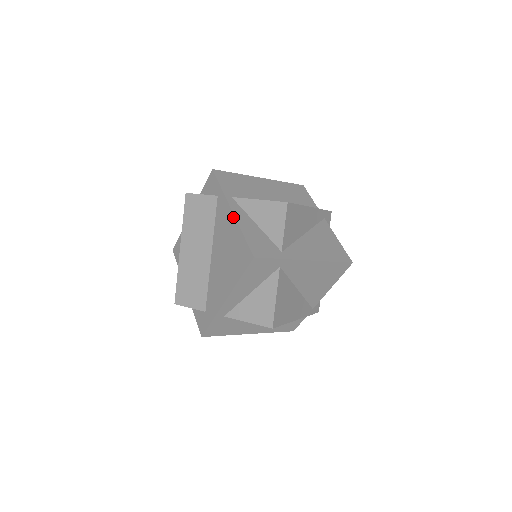
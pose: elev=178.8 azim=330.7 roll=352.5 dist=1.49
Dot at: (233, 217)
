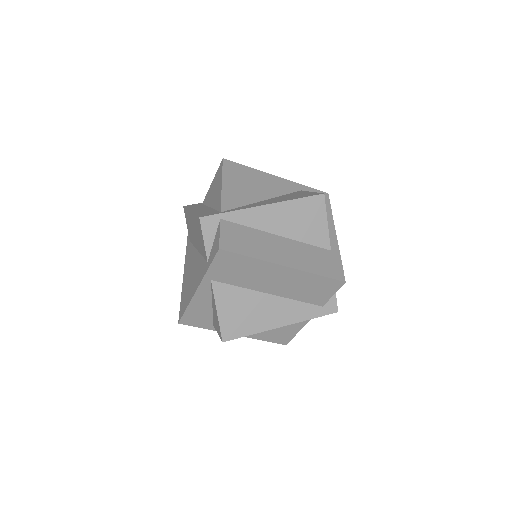
Dot at: (193, 293)
